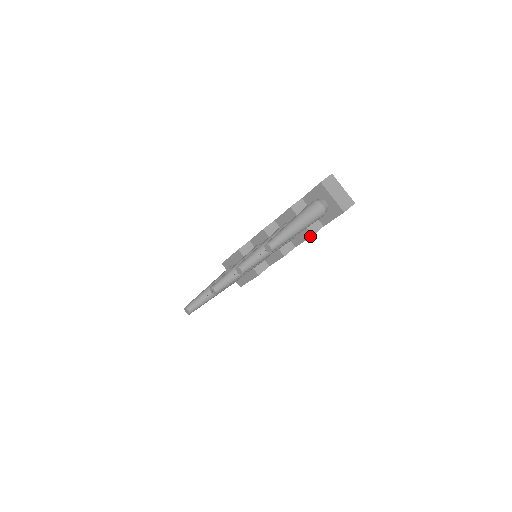
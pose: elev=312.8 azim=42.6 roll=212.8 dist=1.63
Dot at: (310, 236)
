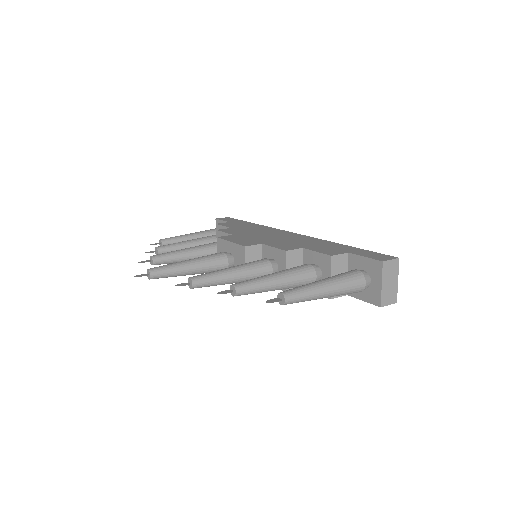
Dot at: occluded
